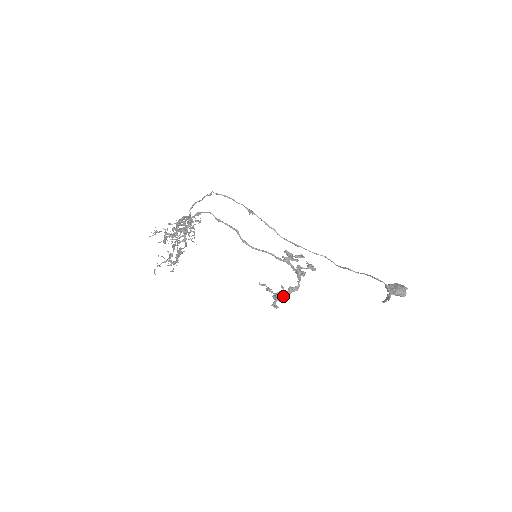
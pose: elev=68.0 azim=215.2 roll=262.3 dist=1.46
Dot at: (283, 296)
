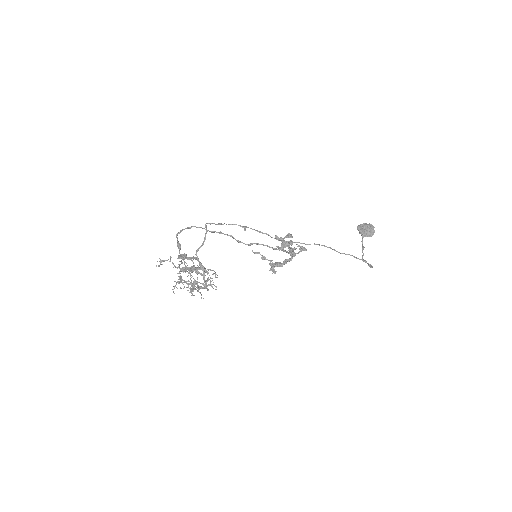
Dot at: (280, 266)
